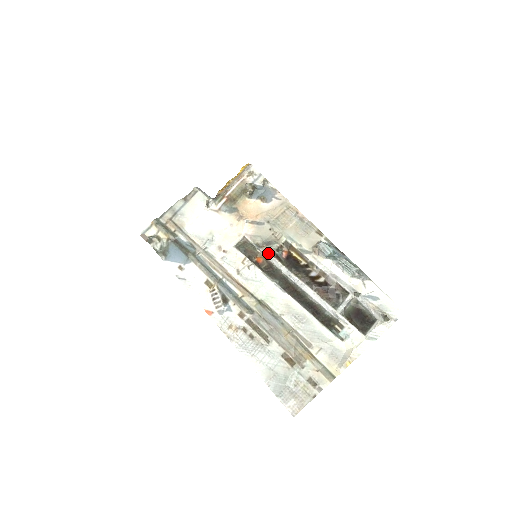
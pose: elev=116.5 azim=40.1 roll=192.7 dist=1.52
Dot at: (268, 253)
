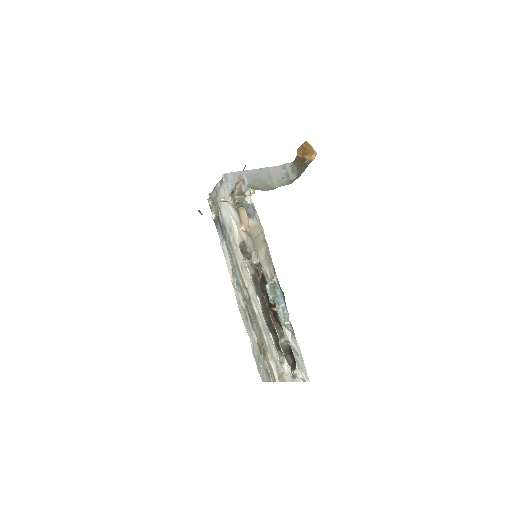
Dot at: (252, 265)
